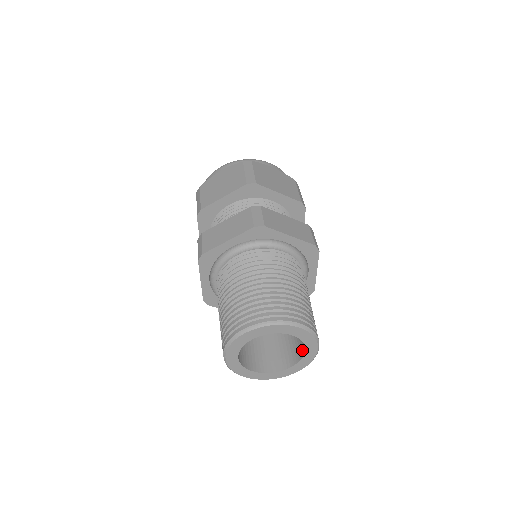
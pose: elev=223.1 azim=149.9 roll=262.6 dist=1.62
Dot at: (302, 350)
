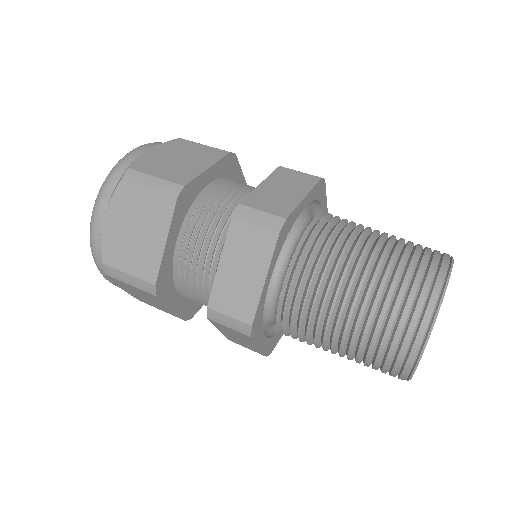
Dot at: occluded
